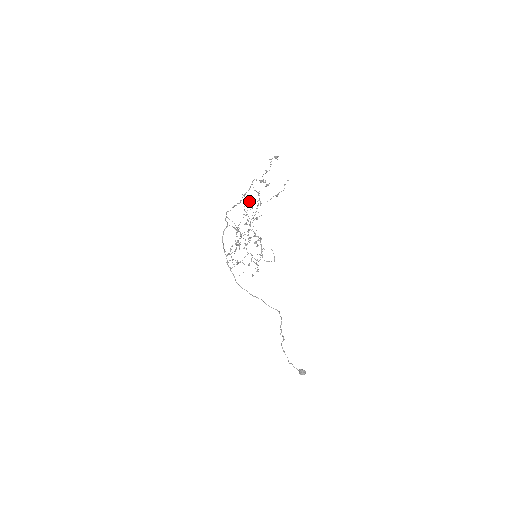
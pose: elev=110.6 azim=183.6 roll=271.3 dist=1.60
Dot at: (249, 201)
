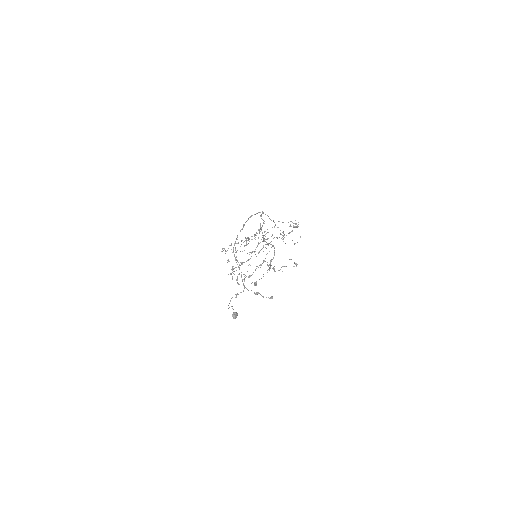
Dot at: (259, 252)
